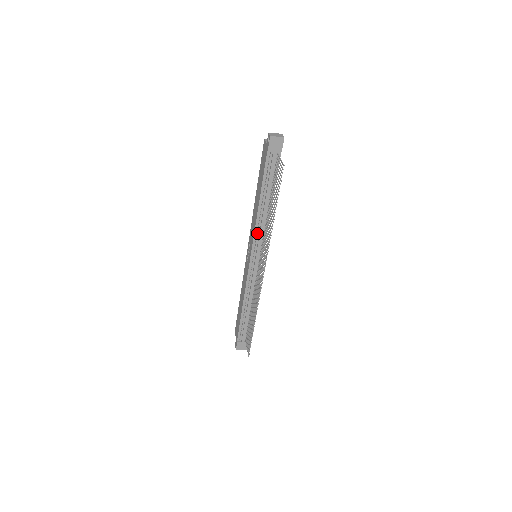
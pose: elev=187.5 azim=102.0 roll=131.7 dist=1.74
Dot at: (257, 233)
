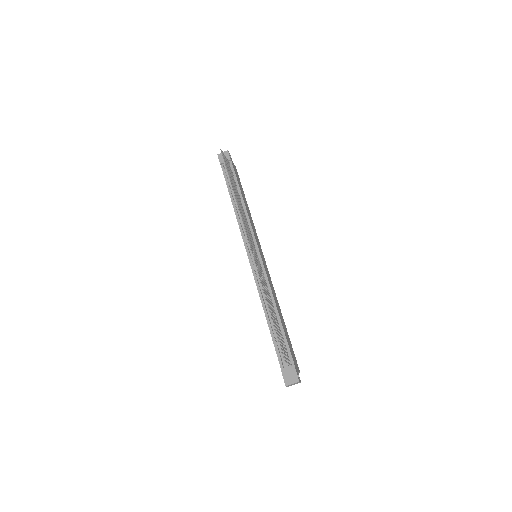
Dot at: (243, 229)
